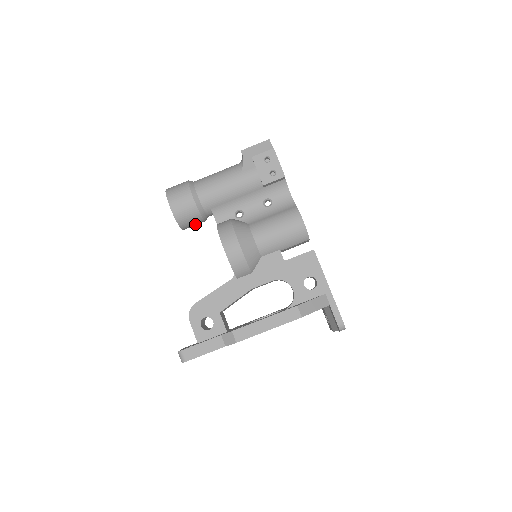
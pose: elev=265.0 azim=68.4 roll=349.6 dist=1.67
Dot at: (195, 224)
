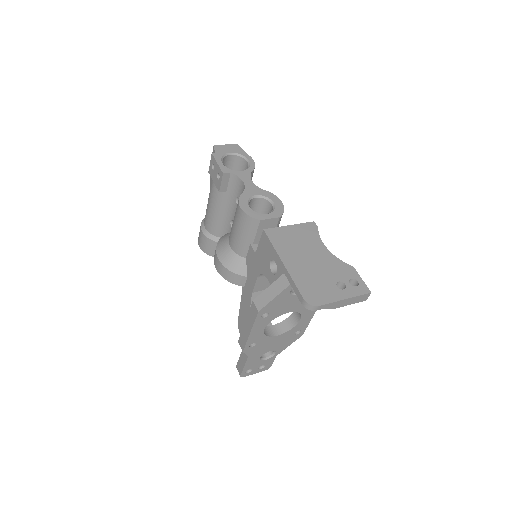
Dot at: occluded
